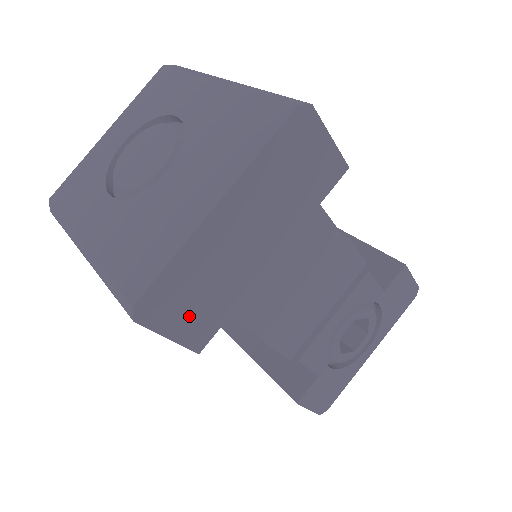
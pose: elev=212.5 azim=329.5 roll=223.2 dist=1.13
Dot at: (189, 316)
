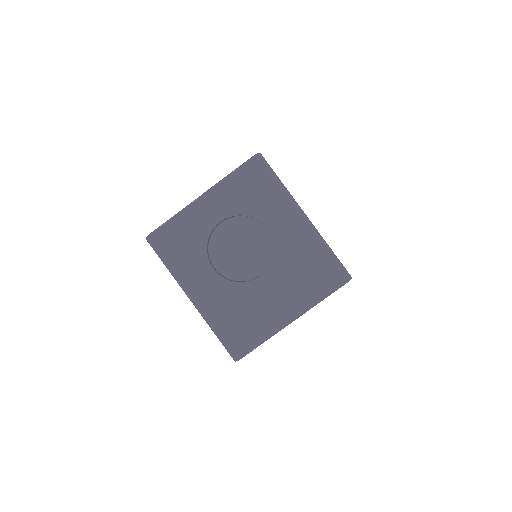
Dot at: occluded
